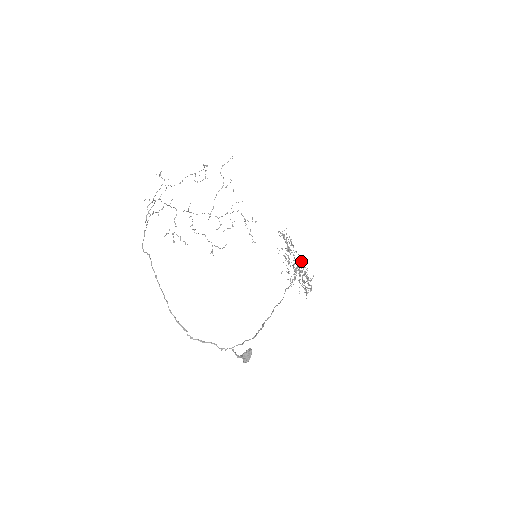
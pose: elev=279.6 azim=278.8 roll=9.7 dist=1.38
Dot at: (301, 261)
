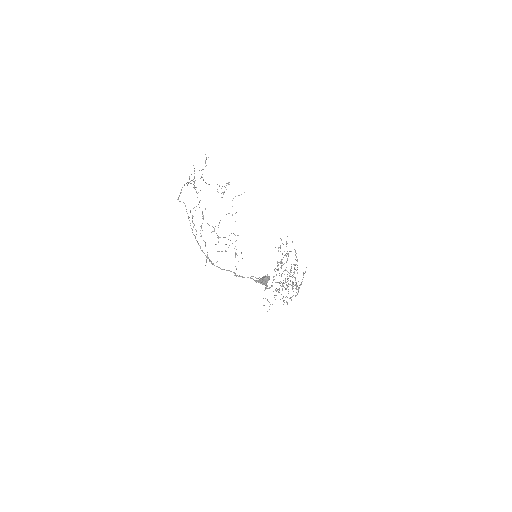
Dot at: (294, 267)
